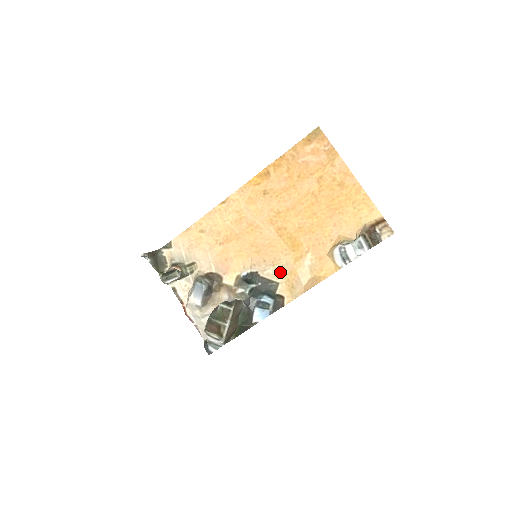
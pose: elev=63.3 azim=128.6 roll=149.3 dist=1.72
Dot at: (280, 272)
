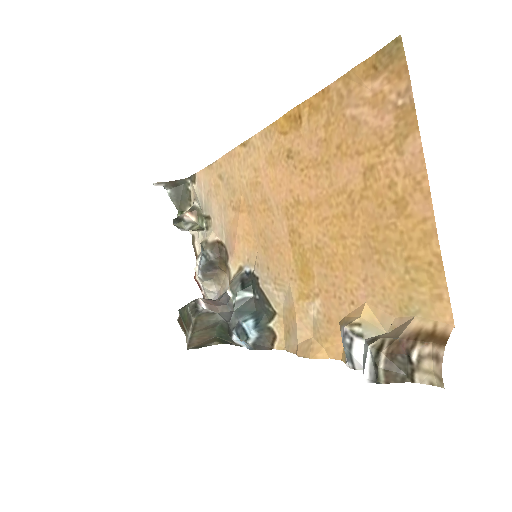
Dot at: (280, 298)
